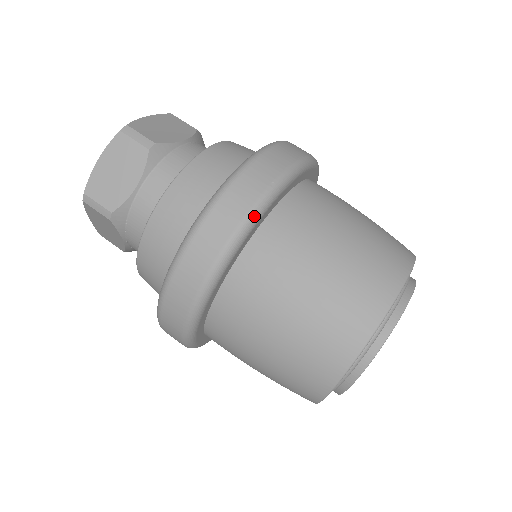
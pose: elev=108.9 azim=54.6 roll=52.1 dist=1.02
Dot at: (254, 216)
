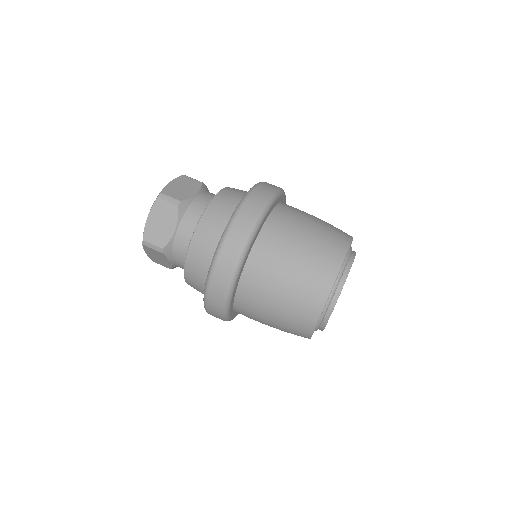
Dot at: (250, 238)
